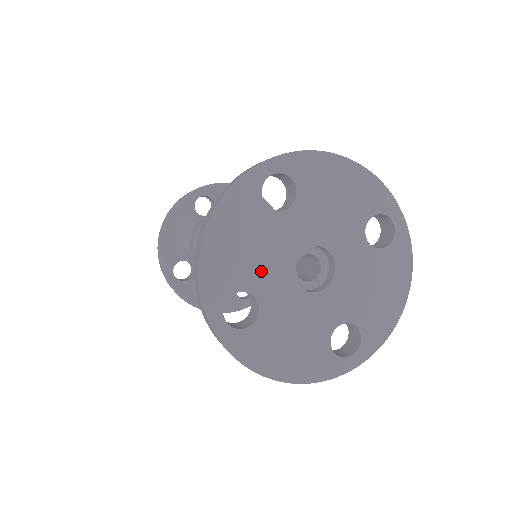
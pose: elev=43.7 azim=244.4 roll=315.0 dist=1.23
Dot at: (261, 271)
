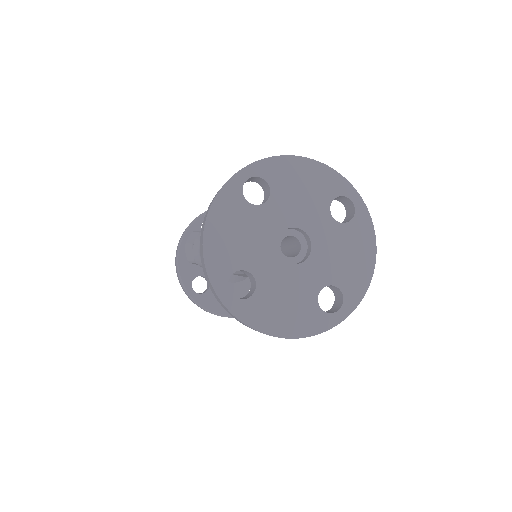
Dot at: (252, 253)
